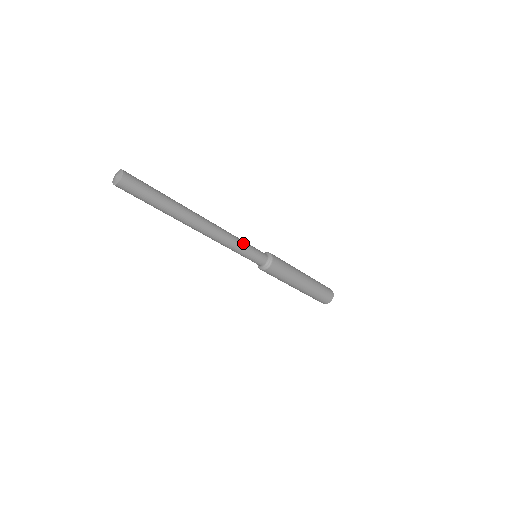
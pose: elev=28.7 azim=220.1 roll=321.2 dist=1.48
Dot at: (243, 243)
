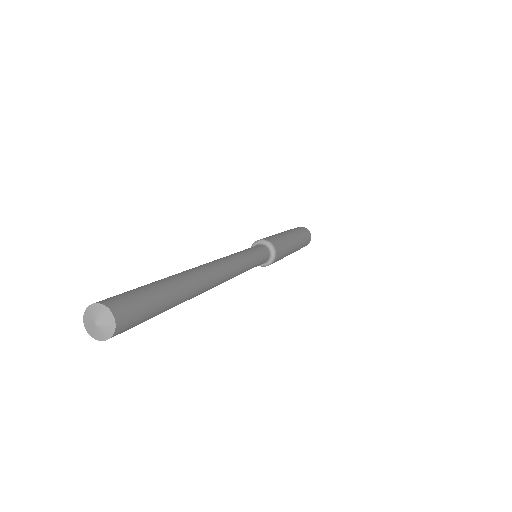
Dot at: (250, 257)
